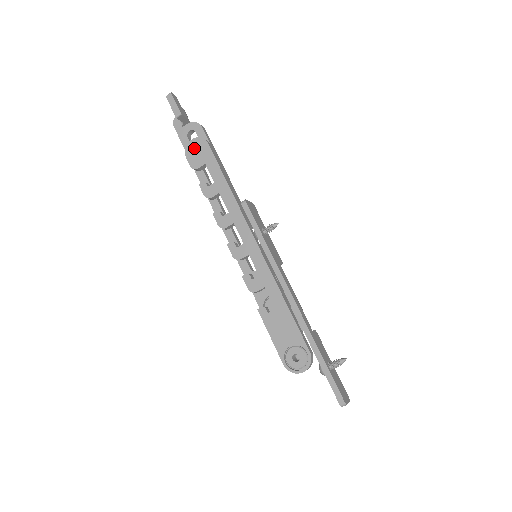
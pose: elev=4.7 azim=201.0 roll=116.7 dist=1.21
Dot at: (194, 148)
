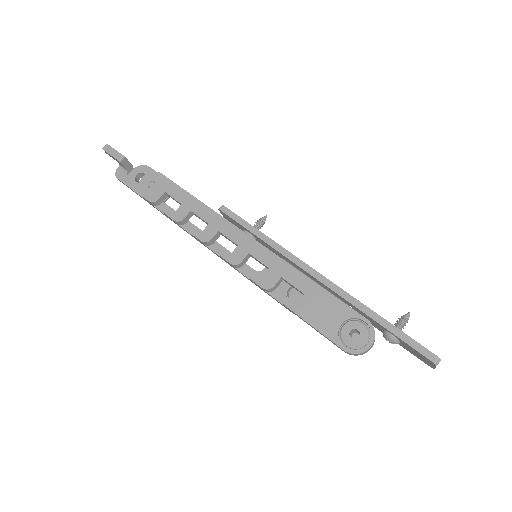
Dot at: (147, 184)
